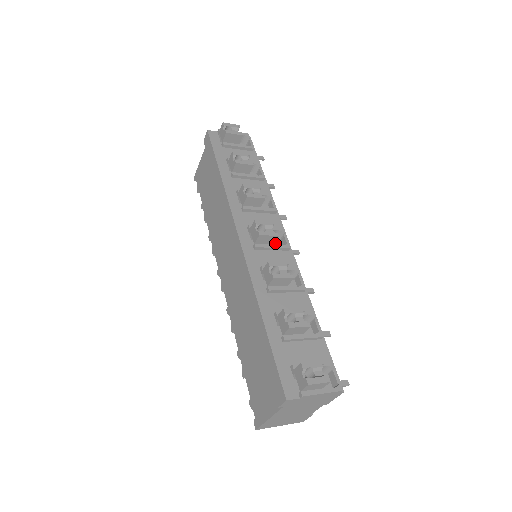
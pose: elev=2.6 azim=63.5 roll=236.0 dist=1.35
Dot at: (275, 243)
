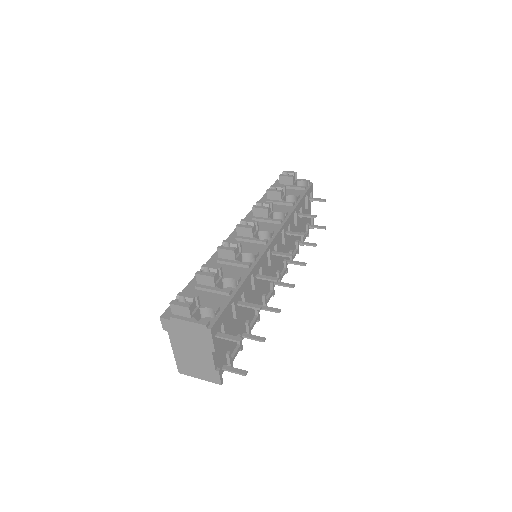
Dot at: (255, 237)
